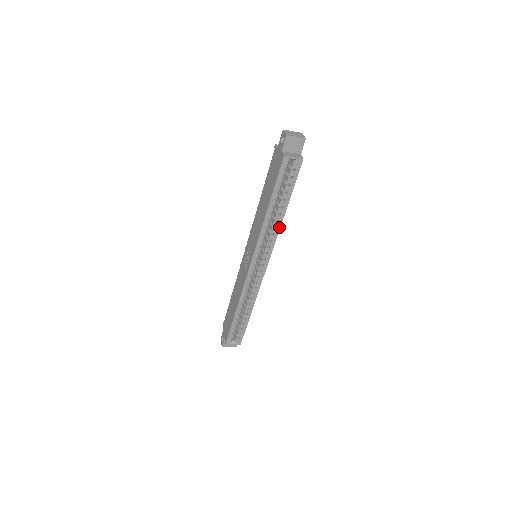
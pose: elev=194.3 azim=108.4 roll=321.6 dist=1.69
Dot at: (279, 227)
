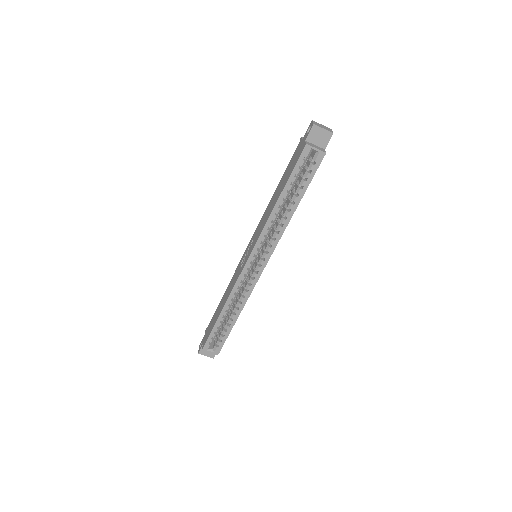
Dot at: (286, 225)
